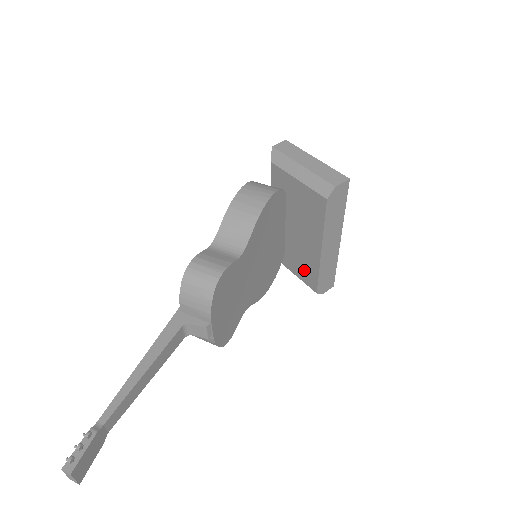
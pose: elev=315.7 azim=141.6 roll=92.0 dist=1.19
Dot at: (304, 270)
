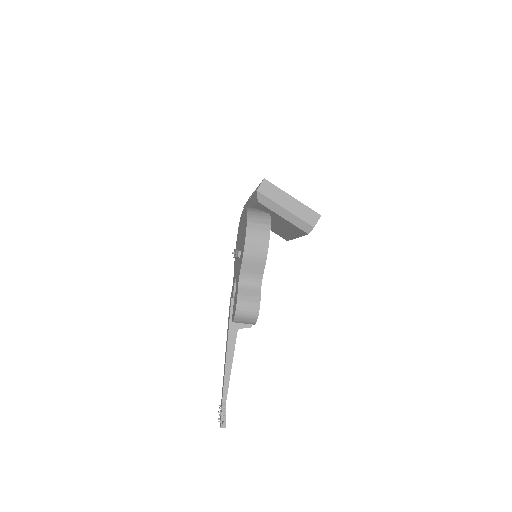
Dot at: (278, 233)
